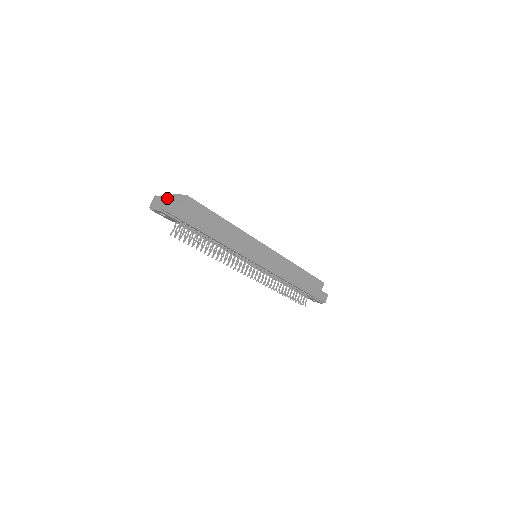
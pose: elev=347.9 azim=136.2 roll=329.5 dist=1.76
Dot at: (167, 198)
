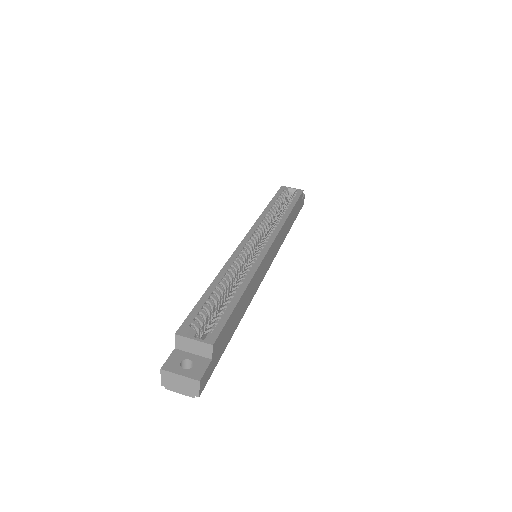
Dot at: (199, 384)
